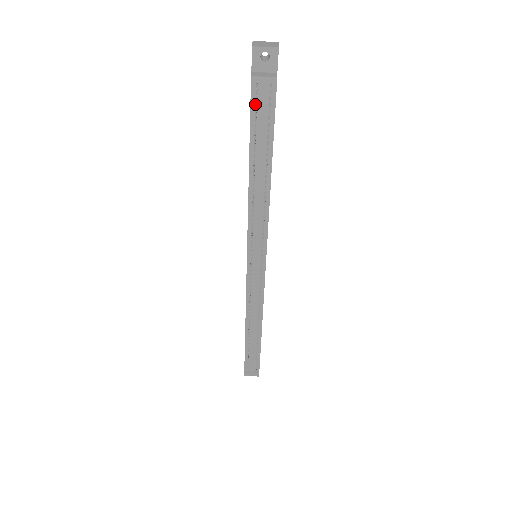
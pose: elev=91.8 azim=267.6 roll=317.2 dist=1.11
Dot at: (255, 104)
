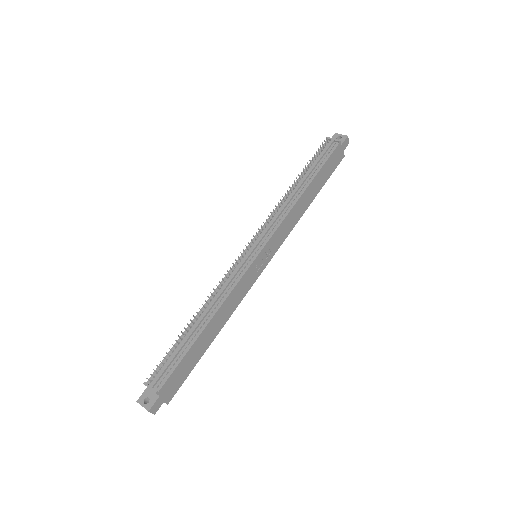
Dot at: (321, 152)
